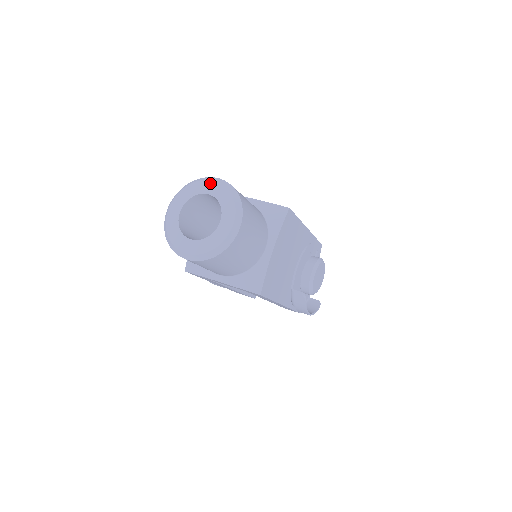
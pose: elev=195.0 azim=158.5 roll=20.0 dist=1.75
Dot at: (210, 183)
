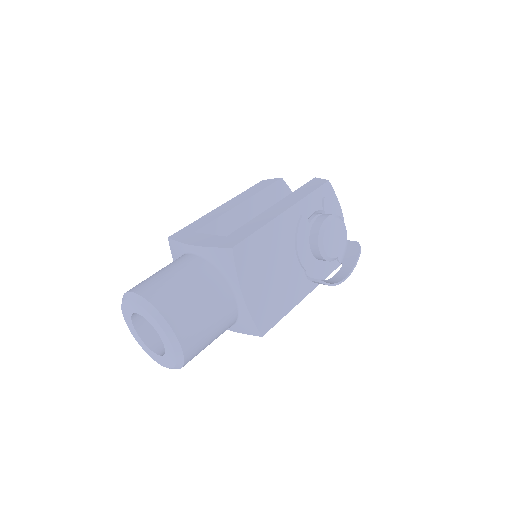
Dot at: (132, 303)
